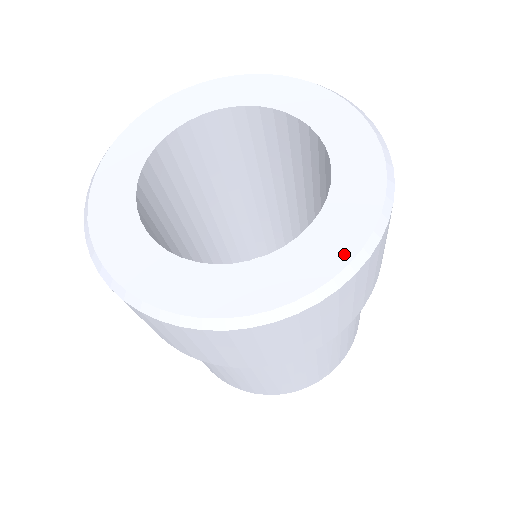
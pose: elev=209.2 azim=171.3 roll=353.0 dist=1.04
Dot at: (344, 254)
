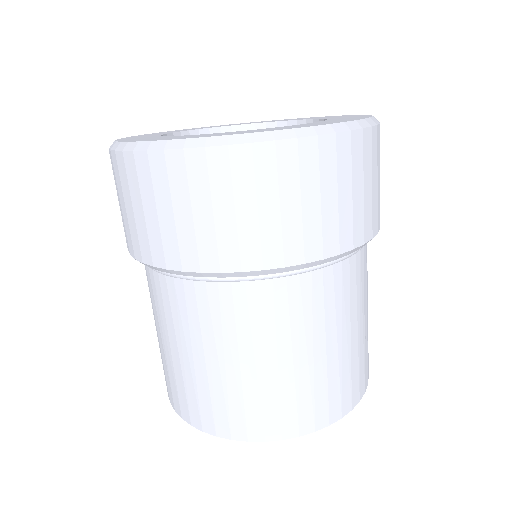
Dot at: (353, 115)
